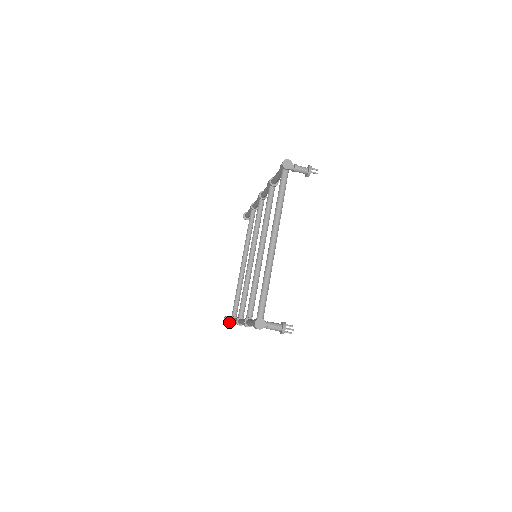
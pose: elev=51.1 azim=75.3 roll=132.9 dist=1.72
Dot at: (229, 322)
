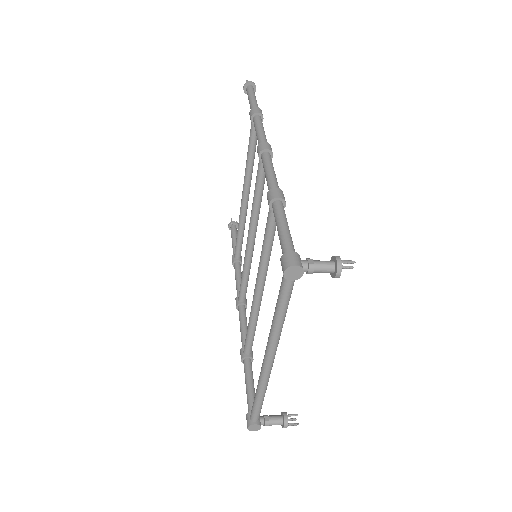
Dot at: occluded
